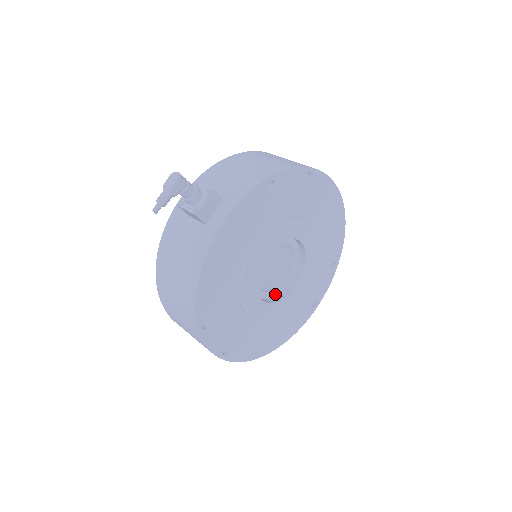
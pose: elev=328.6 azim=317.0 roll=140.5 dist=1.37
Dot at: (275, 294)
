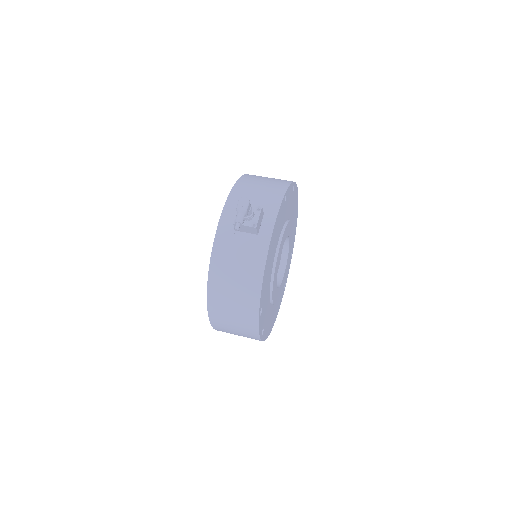
Dot at: occluded
